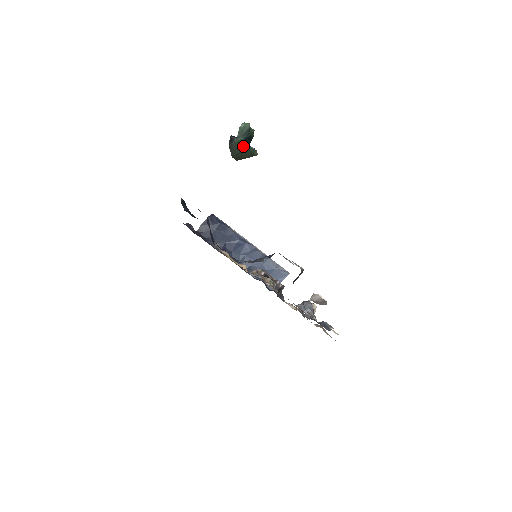
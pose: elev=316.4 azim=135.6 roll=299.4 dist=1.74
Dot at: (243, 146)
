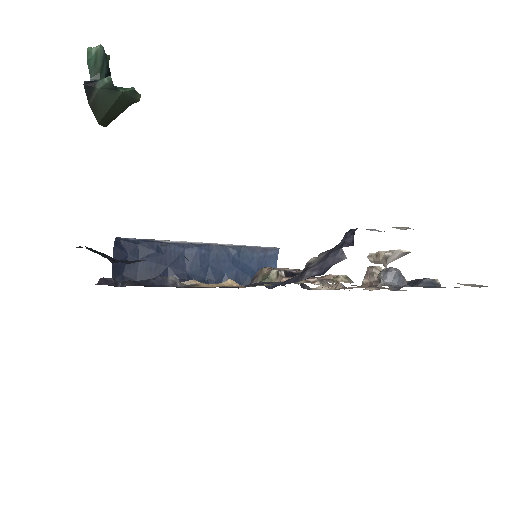
Dot at: (115, 92)
